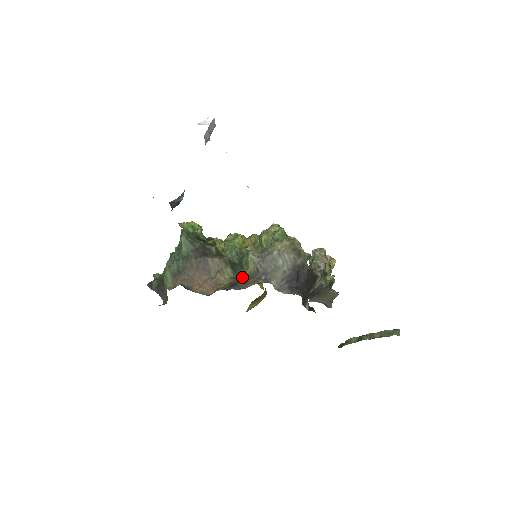
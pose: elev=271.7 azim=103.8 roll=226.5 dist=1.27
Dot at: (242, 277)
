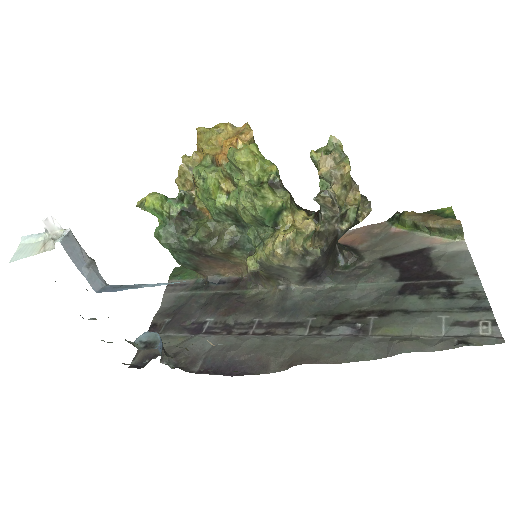
Dot at: (259, 274)
